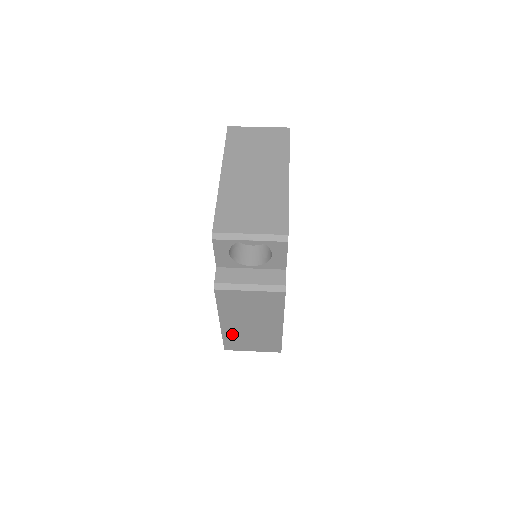
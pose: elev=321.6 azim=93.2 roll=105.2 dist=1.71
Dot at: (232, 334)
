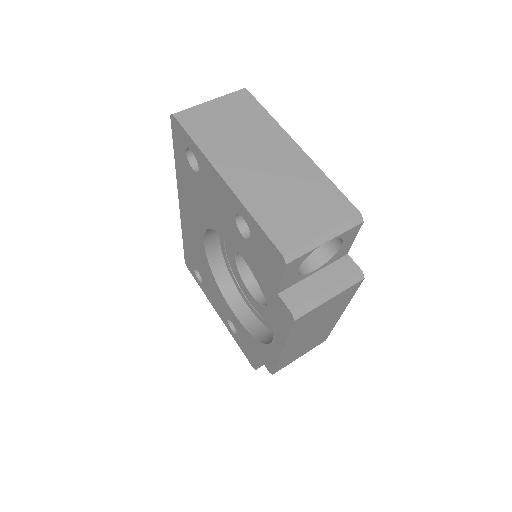
Dot at: (288, 354)
